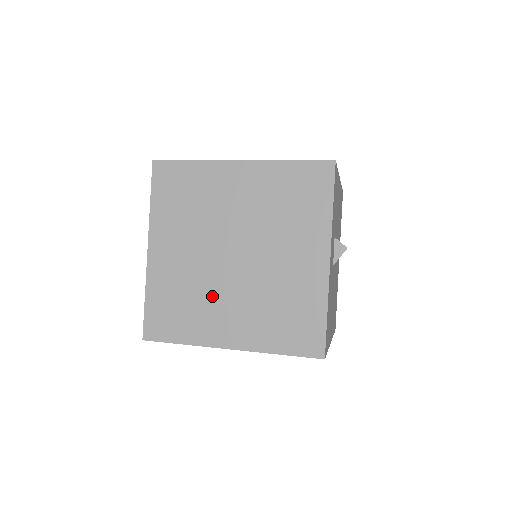
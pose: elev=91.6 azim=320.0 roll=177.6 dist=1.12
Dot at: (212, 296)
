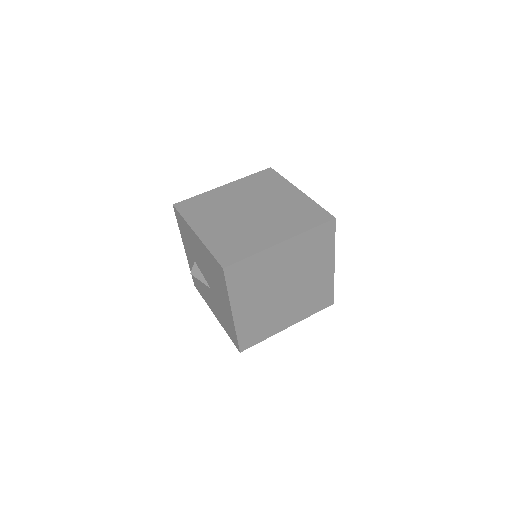
Dot at: (276, 313)
